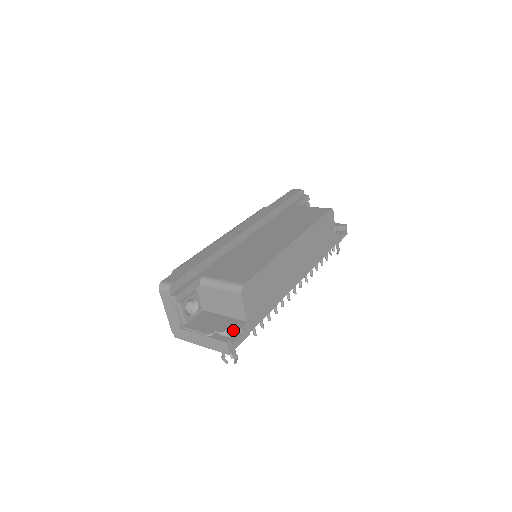
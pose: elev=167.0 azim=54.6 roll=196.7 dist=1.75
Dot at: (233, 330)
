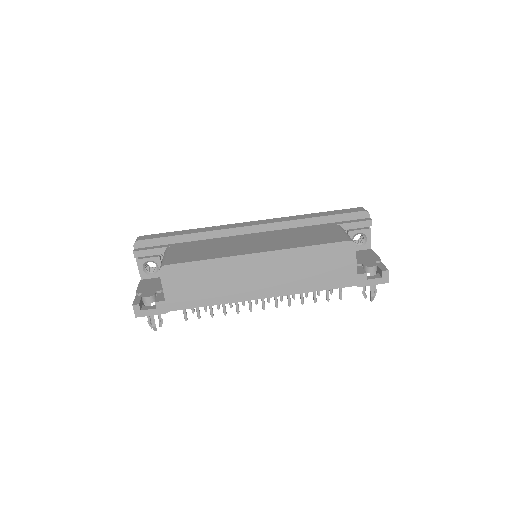
Dot at: occluded
